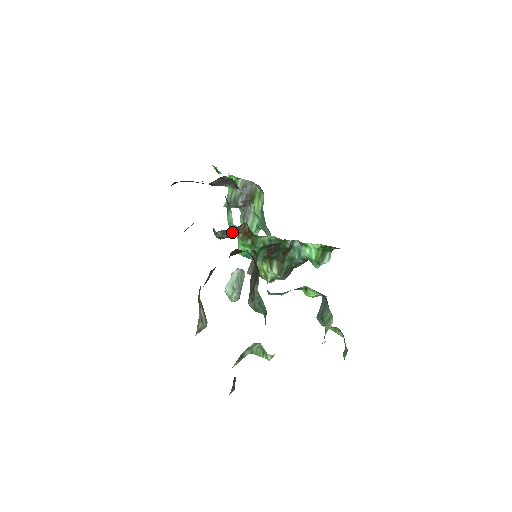
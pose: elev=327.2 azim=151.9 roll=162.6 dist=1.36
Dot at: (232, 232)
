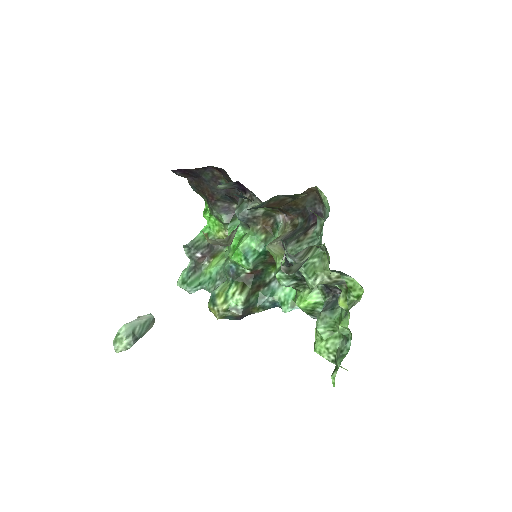
Dot at: (258, 216)
